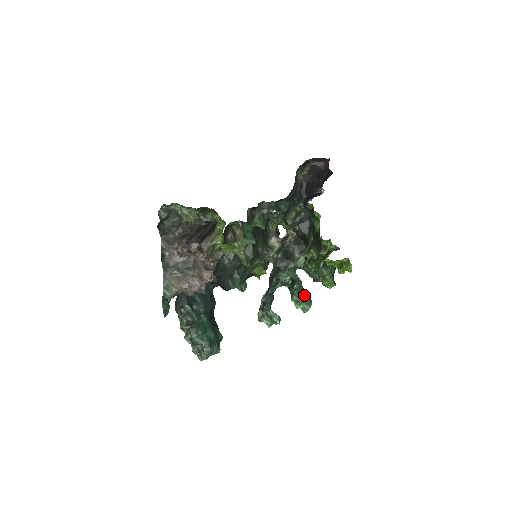
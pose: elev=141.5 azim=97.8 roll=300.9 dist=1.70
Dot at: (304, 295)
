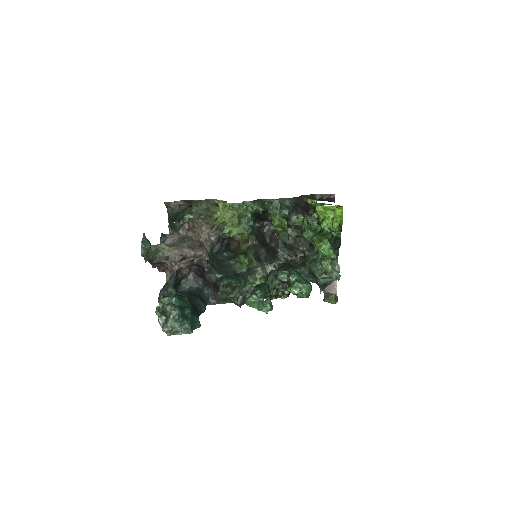
Dot at: (302, 278)
